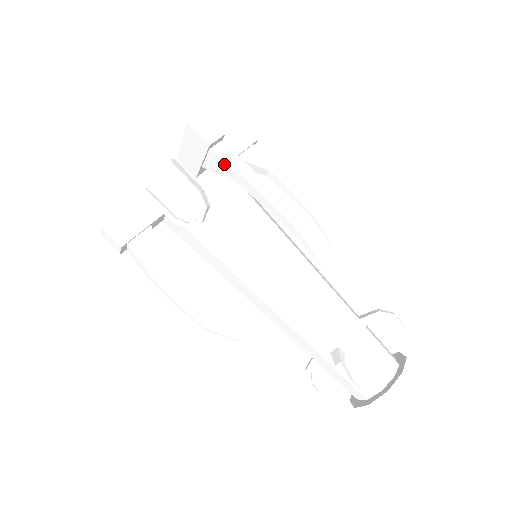
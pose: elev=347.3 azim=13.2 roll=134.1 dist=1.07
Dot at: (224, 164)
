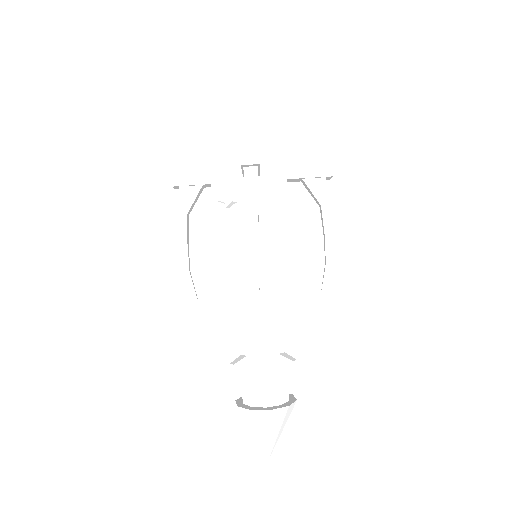
Dot at: (245, 183)
